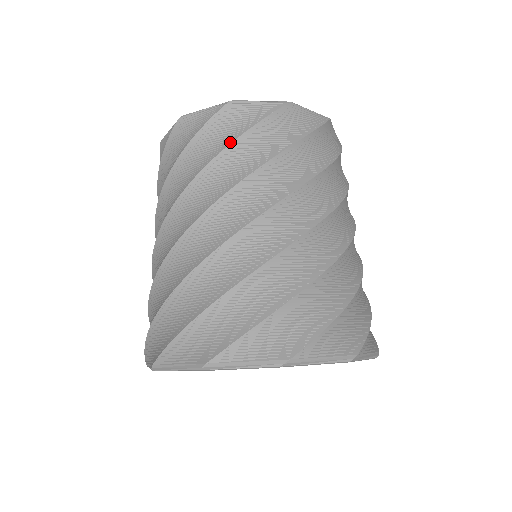
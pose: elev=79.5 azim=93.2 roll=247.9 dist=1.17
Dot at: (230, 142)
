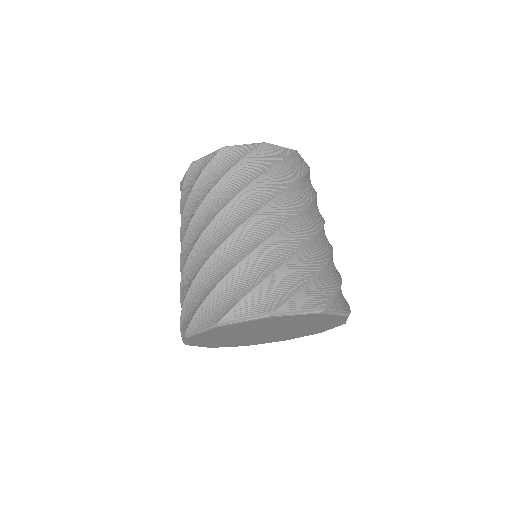
Dot at: (191, 190)
